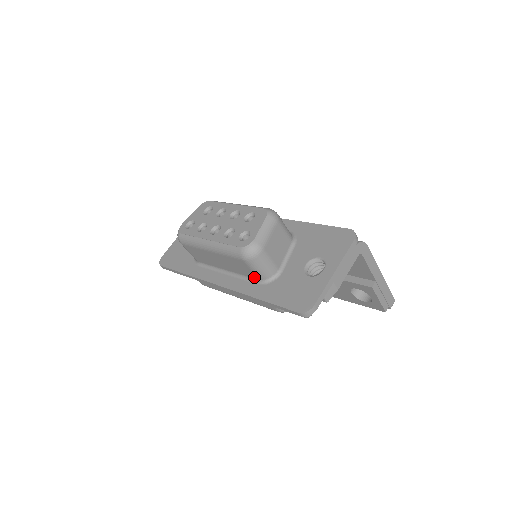
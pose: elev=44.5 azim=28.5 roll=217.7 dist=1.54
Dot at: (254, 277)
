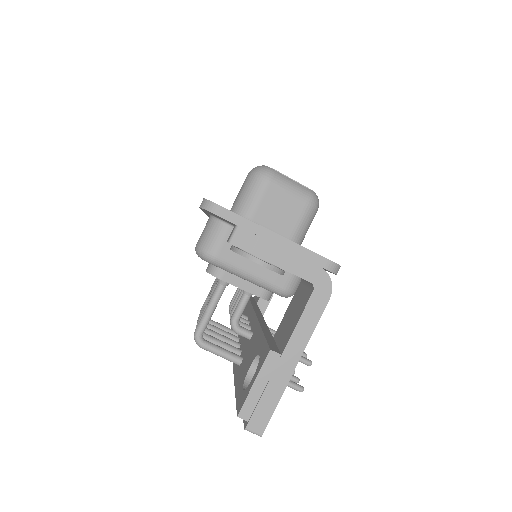
Dot at: occluded
